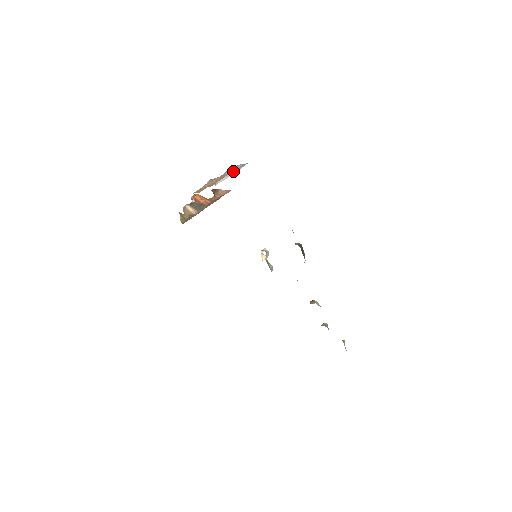
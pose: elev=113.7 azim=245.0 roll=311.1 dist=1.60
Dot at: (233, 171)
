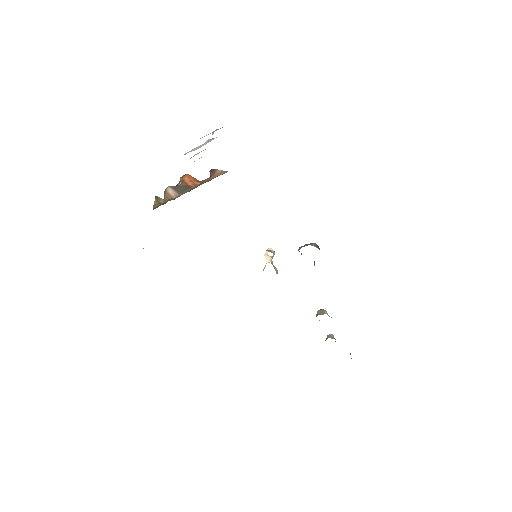
Dot at: (212, 139)
